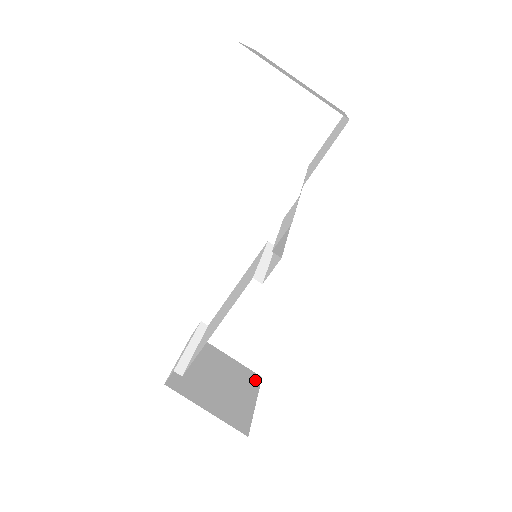
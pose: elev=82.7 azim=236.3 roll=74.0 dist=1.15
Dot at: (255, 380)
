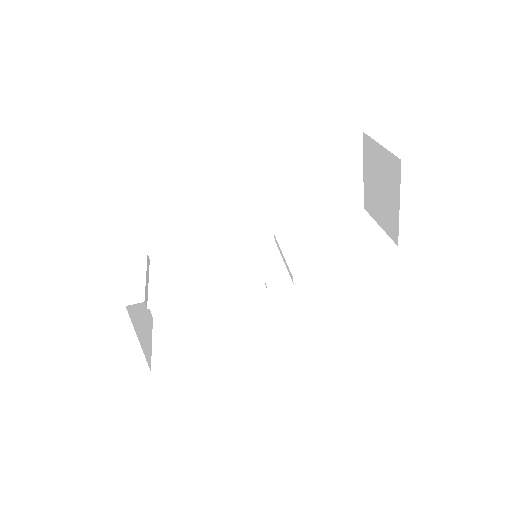
Dot at: (151, 320)
